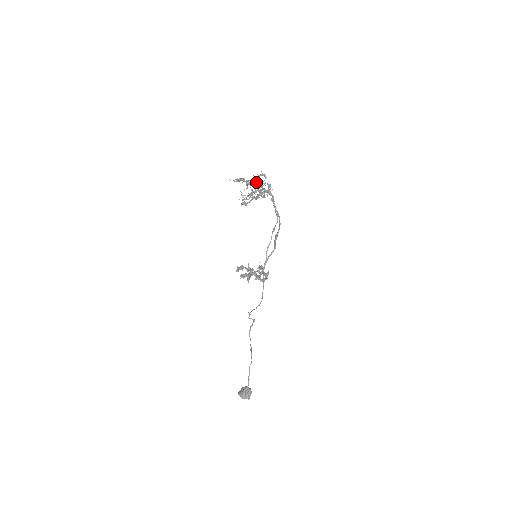
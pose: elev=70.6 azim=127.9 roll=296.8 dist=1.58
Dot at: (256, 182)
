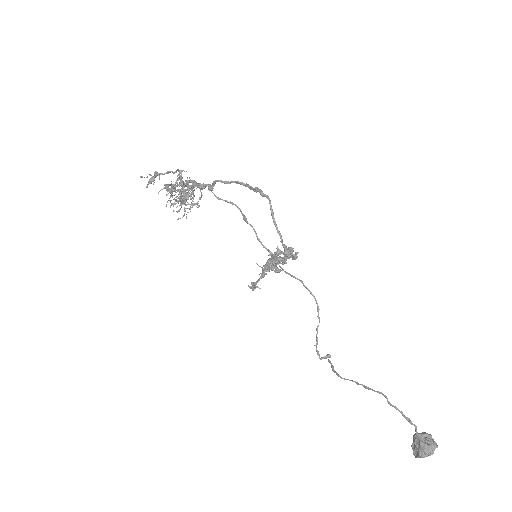
Dot at: (175, 172)
